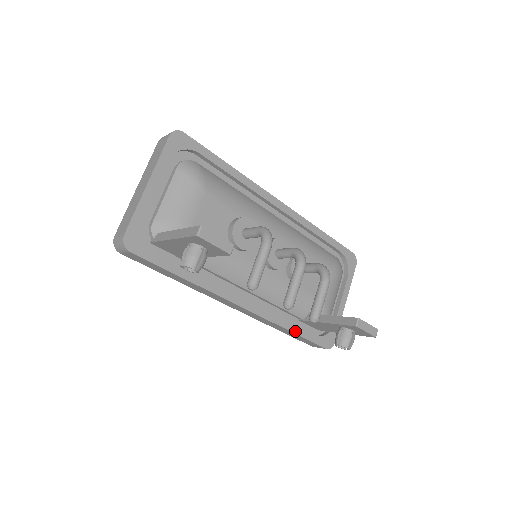
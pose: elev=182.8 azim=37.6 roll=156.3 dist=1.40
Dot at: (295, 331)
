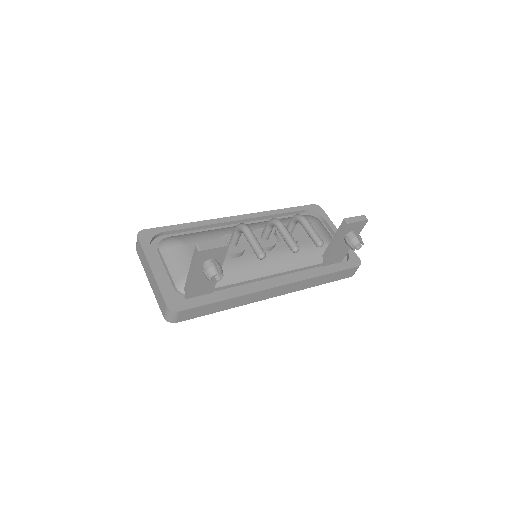
Dot at: (326, 273)
